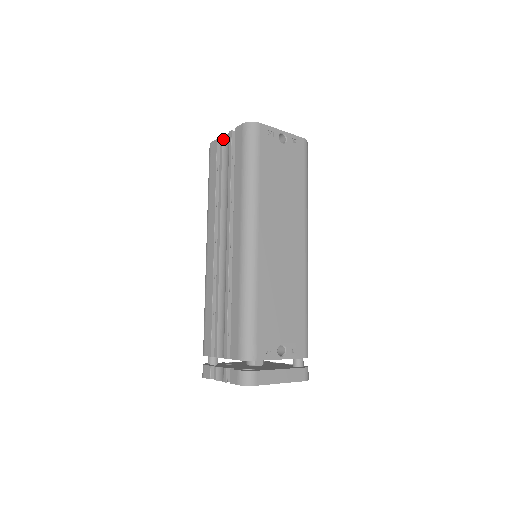
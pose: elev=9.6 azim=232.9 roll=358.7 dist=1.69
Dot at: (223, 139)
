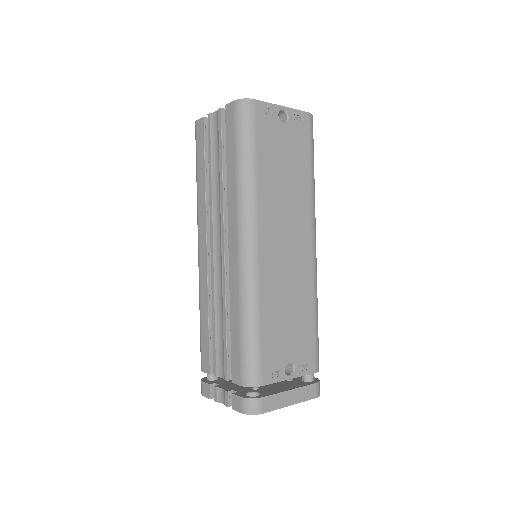
Dot at: (211, 118)
